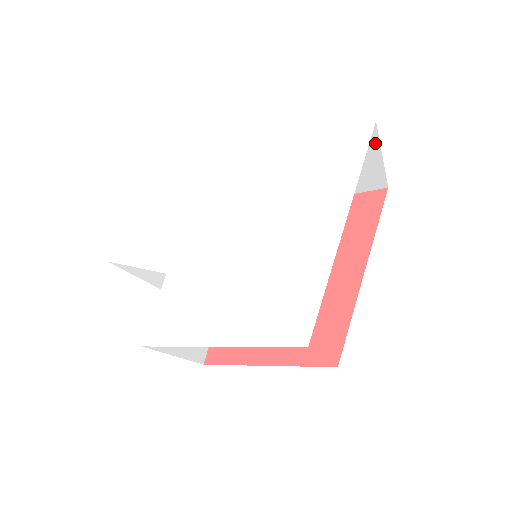
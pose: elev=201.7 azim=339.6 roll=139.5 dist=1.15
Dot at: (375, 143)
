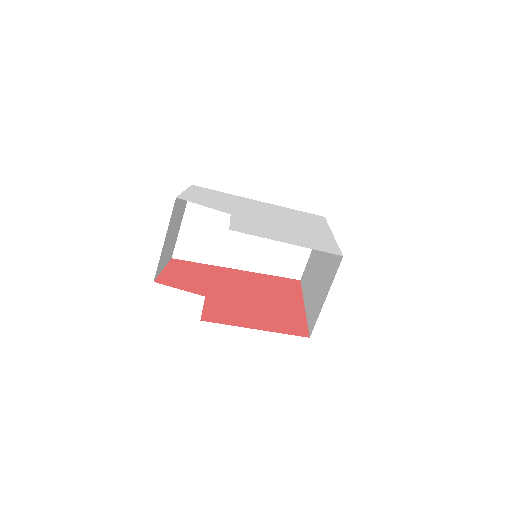
Dot at: occluded
